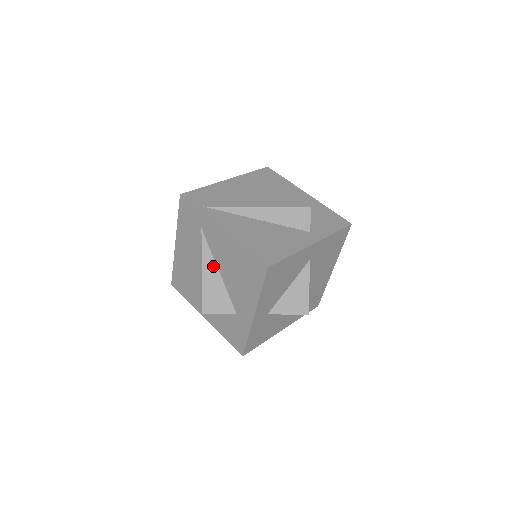
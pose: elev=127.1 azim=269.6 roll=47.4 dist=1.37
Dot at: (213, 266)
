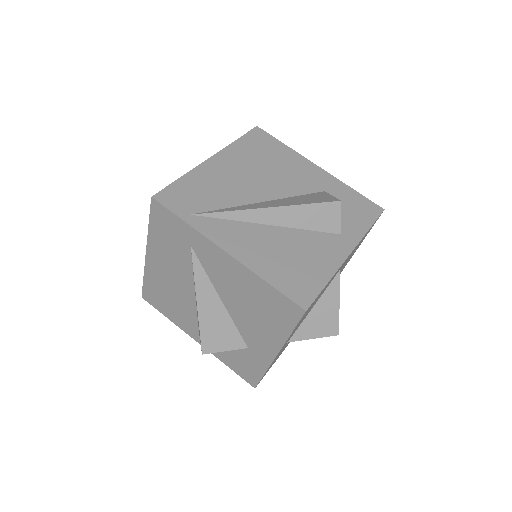
Dot at: (212, 293)
